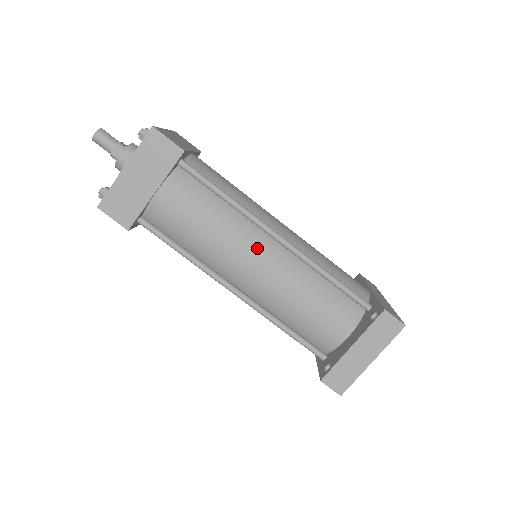
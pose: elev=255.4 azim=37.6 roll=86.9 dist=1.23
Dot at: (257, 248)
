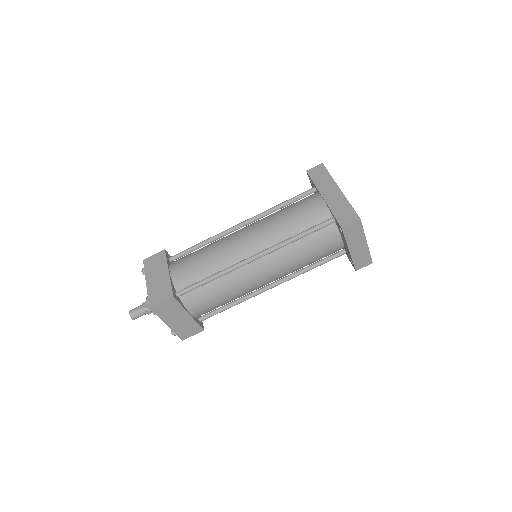
Dot at: (255, 273)
